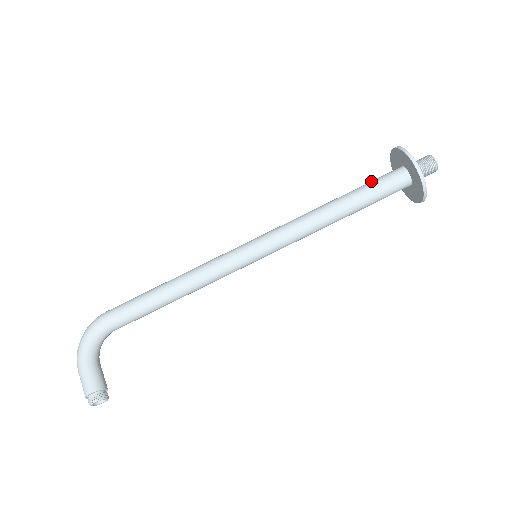
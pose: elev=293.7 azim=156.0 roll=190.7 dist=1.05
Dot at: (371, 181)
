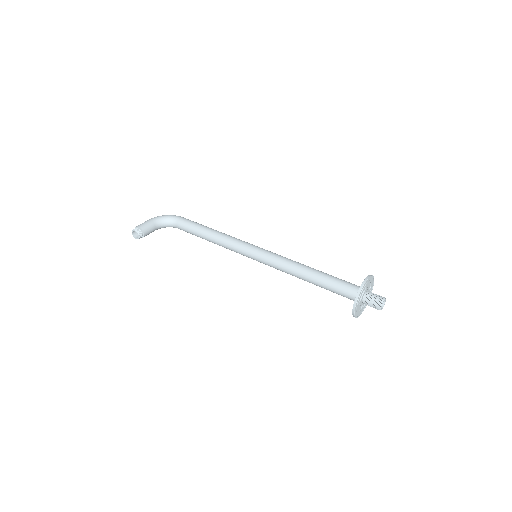
Dot at: (343, 280)
